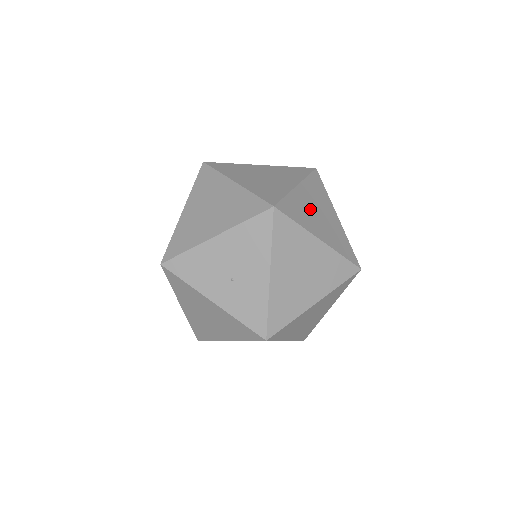
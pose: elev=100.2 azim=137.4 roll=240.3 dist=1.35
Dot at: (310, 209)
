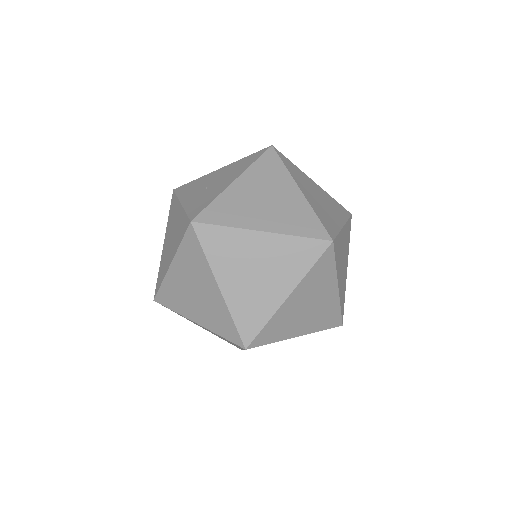
Dot at: (312, 188)
